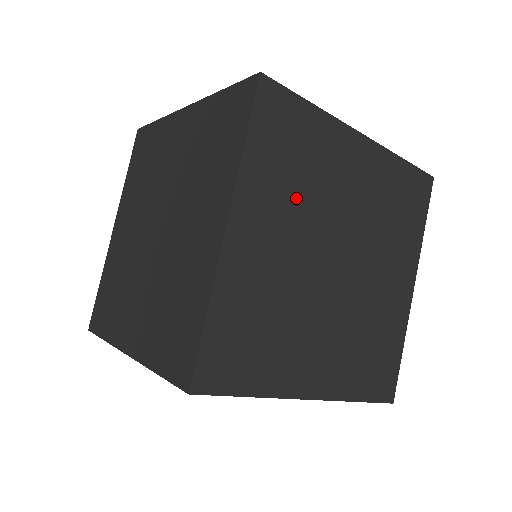
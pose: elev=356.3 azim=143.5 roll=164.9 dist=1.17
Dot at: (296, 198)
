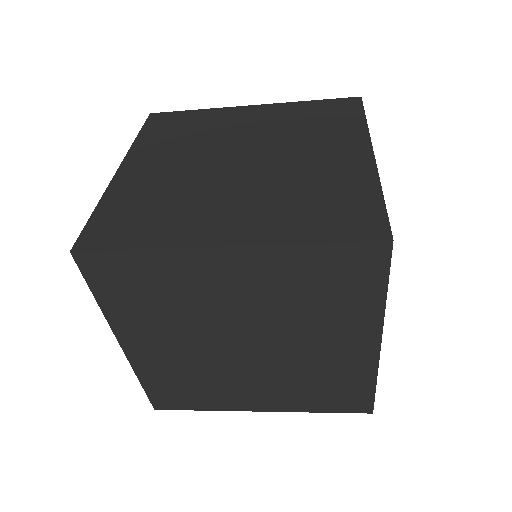
Dot at: occluded
